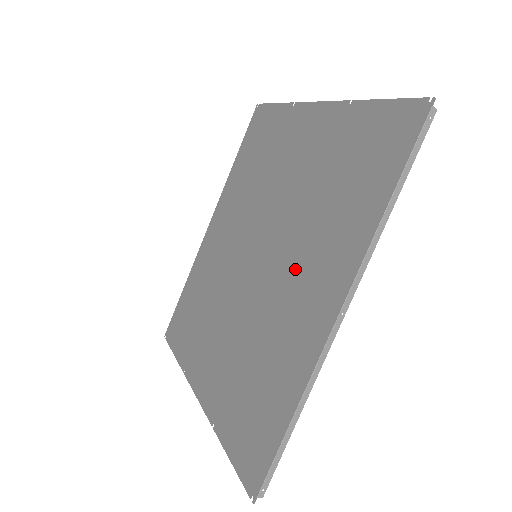
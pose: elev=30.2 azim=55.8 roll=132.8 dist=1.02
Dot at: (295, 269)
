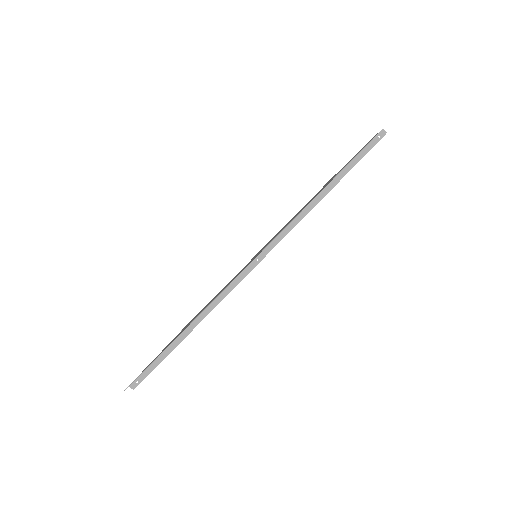
Dot at: occluded
